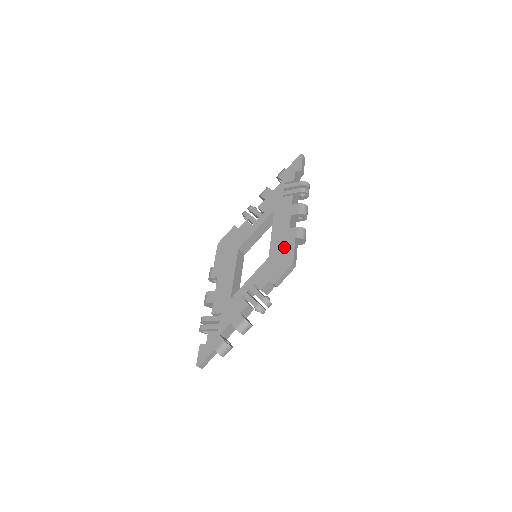
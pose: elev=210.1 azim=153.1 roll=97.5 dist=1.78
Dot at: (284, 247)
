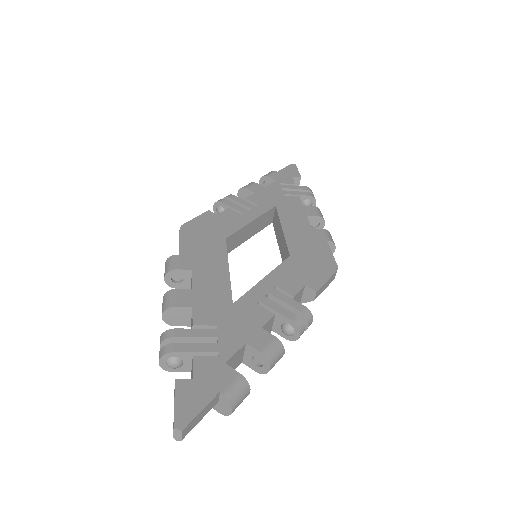
Dot at: (313, 247)
